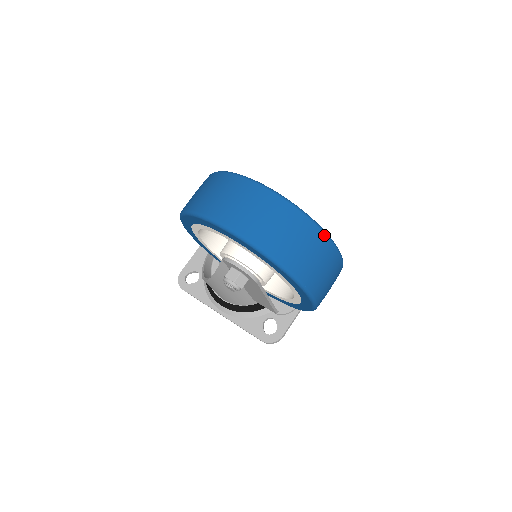
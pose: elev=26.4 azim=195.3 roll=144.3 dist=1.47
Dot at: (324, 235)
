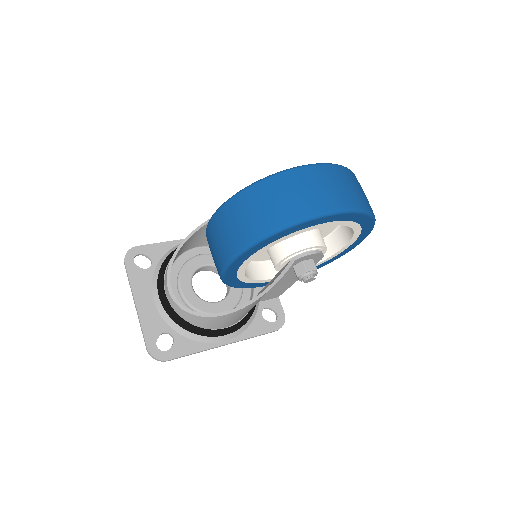
Dot at: occluded
